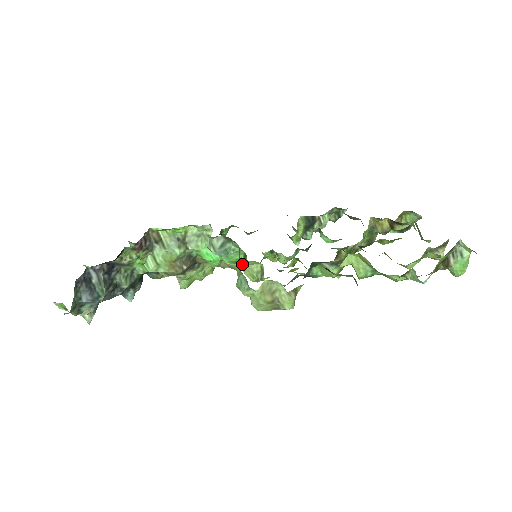
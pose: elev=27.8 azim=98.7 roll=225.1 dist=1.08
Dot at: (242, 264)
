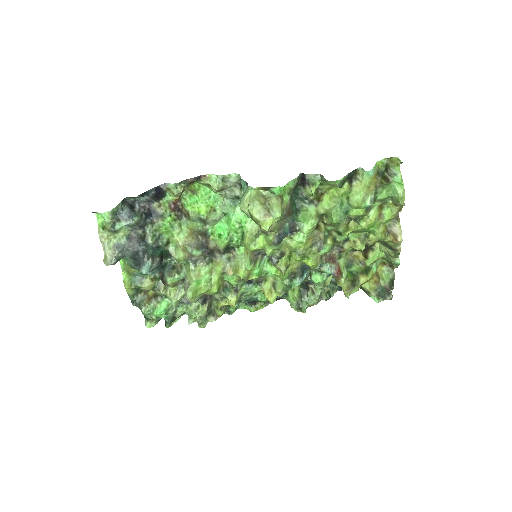
Dot at: (244, 236)
